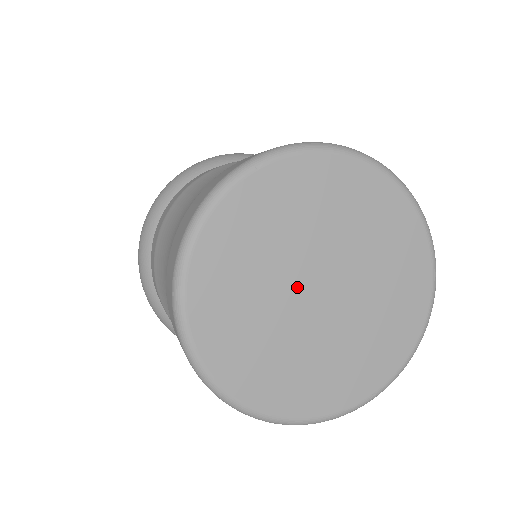
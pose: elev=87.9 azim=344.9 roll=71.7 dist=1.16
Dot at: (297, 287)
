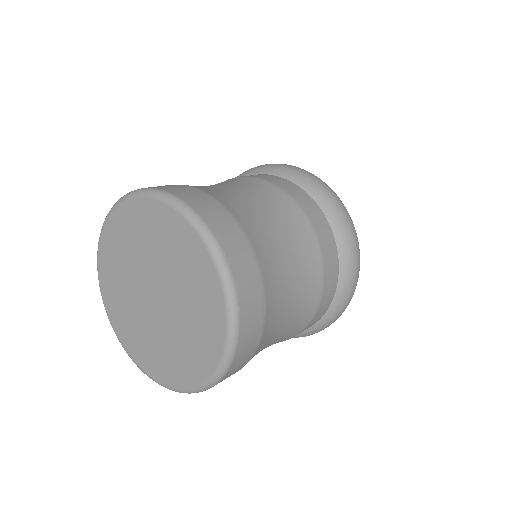
Dot at: (142, 290)
